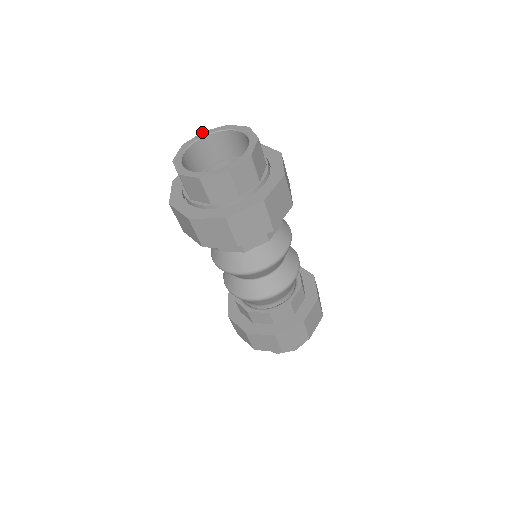
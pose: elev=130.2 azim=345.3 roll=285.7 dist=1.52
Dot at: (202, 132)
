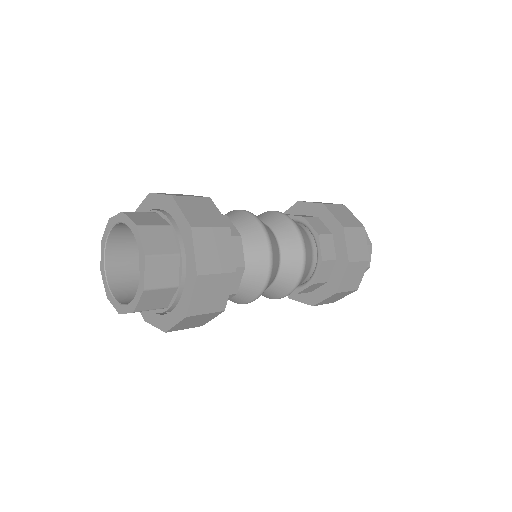
Dot at: occluded
